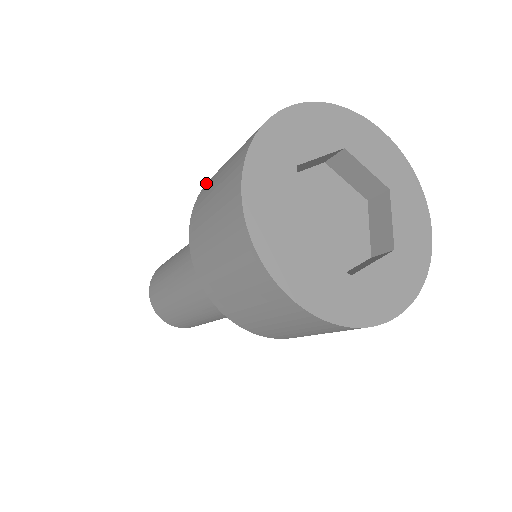
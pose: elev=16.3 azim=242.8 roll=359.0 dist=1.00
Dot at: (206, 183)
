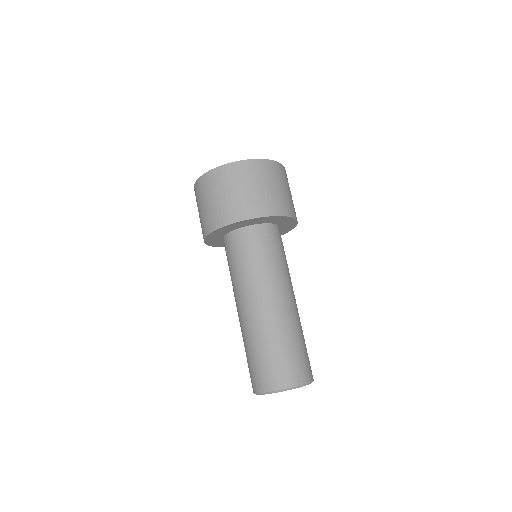
Dot at: occluded
